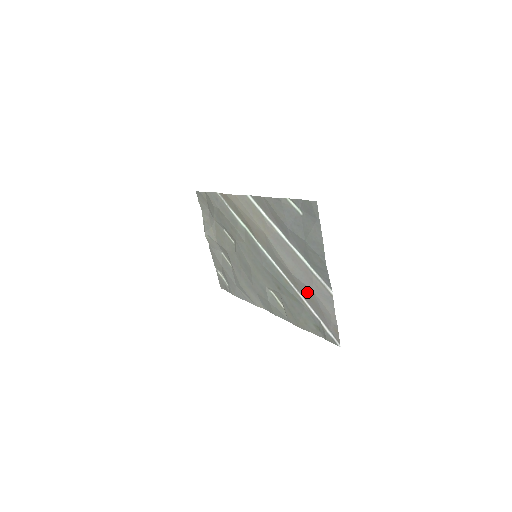
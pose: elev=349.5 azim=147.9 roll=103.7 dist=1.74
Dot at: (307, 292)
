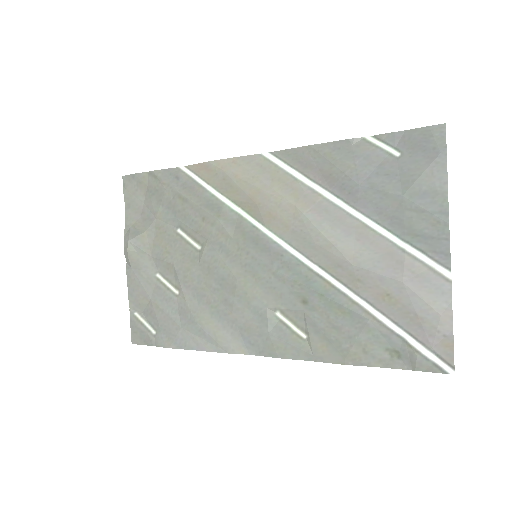
Dot at: (384, 289)
